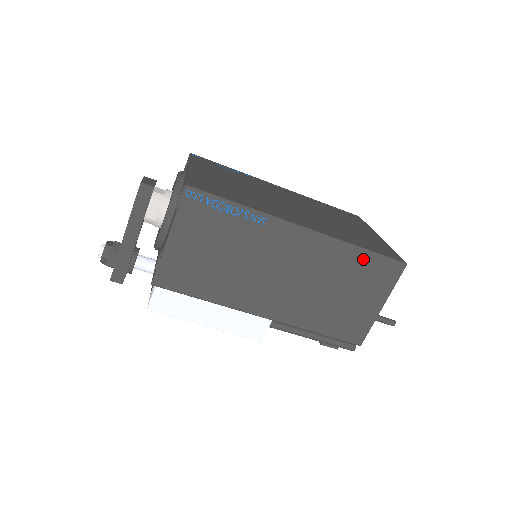
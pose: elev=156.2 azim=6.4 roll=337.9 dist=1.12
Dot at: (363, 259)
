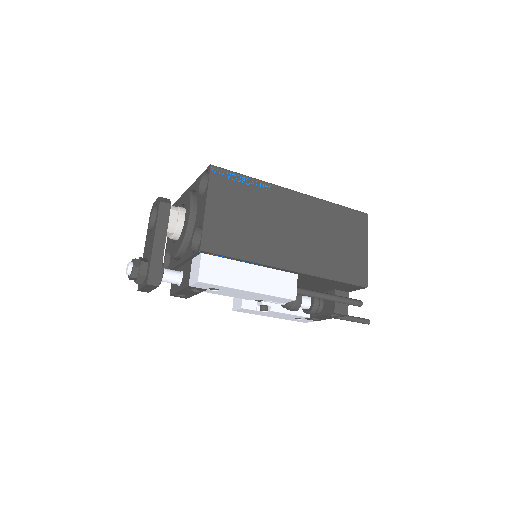
Dot at: (341, 212)
